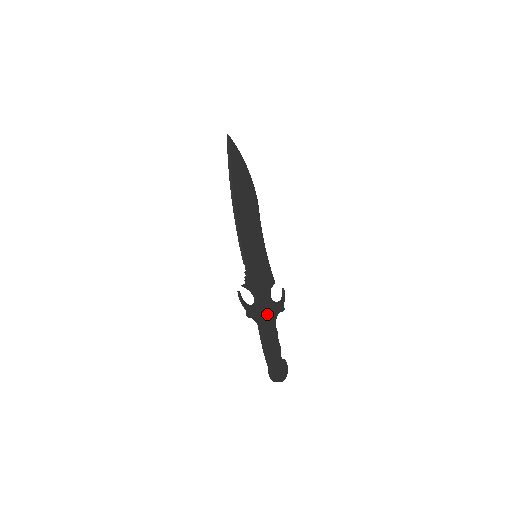
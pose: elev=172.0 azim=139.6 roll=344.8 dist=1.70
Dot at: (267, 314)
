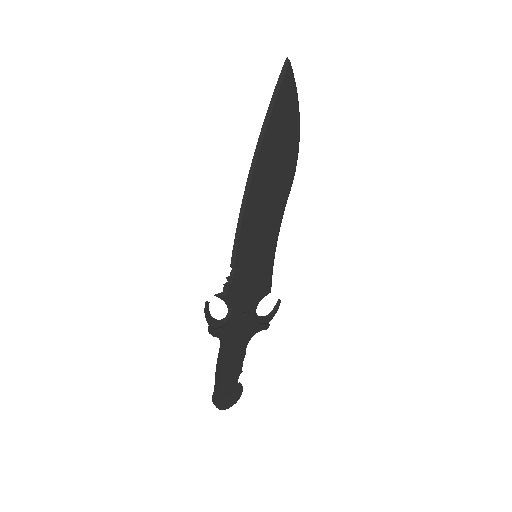
Dot at: (239, 333)
